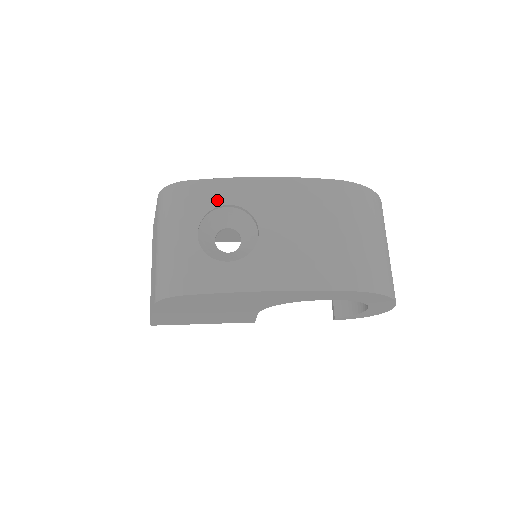
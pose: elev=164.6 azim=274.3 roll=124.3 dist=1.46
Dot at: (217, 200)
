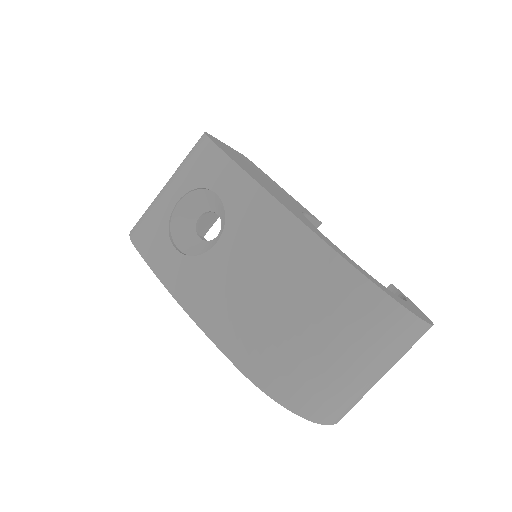
Dot at: (214, 182)
